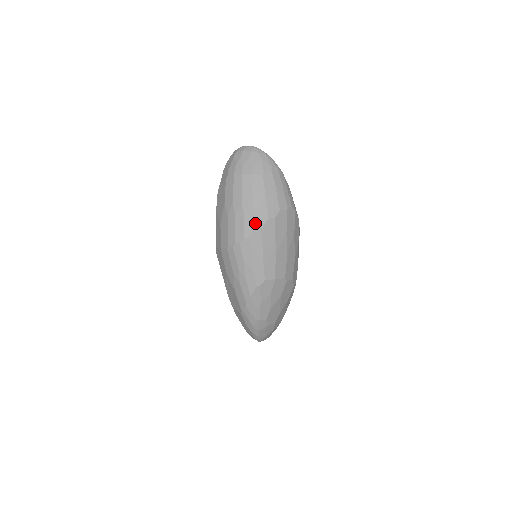
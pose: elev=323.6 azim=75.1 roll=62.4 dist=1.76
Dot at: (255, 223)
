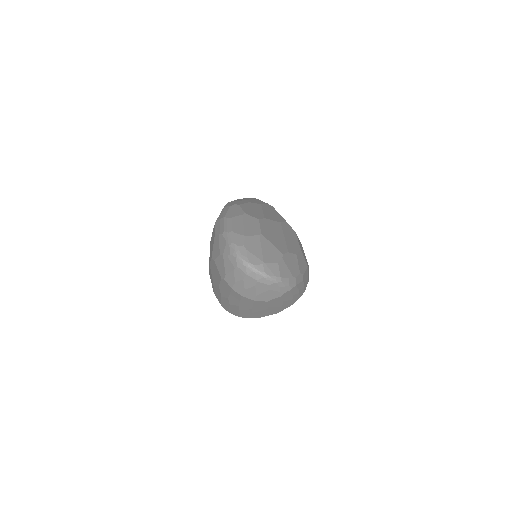
Dot at: (252, 316)
